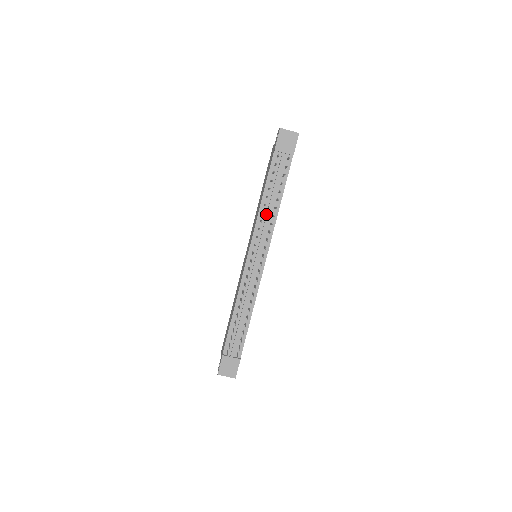
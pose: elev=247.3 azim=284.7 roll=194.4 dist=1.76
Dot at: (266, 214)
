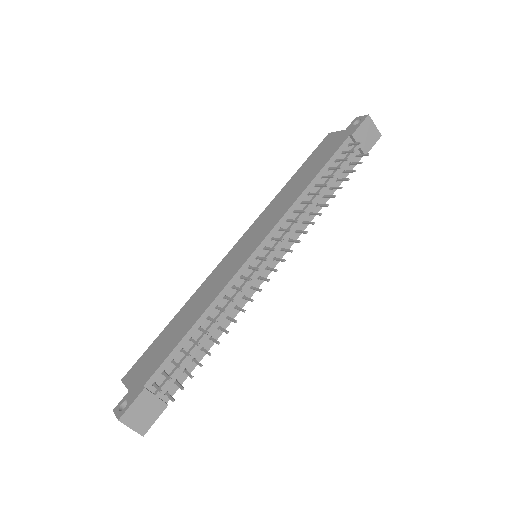
Dot at: (305, 206)
